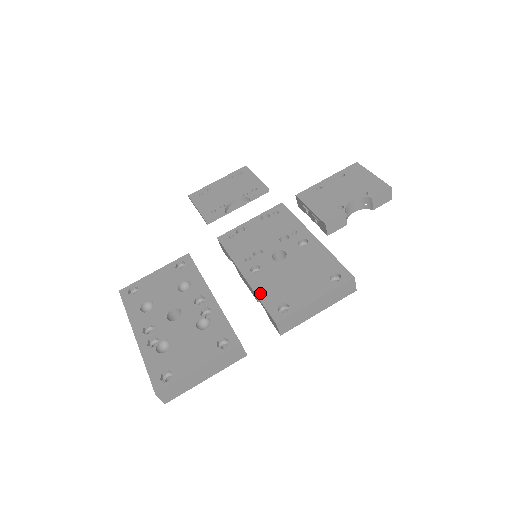
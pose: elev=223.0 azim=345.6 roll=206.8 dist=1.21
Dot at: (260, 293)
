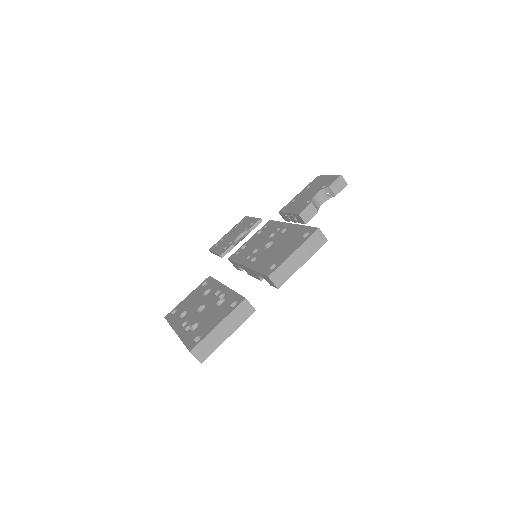
Dot at: (257, 268)
